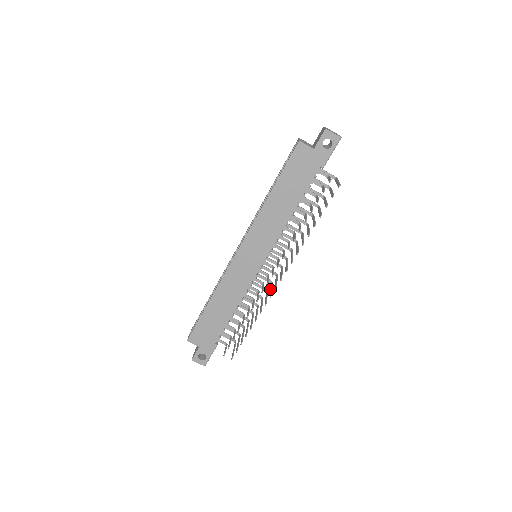
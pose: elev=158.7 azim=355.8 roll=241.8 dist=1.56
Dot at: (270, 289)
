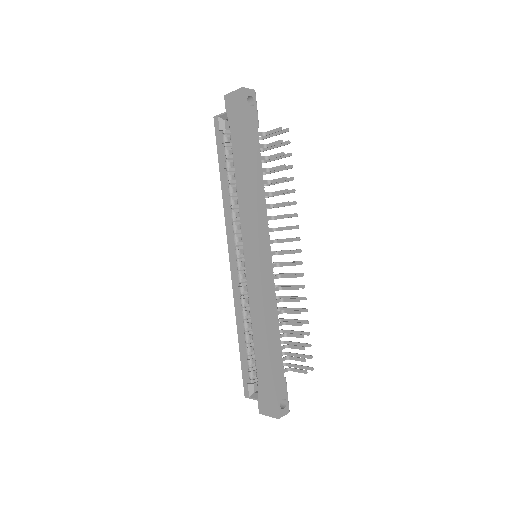
Dot at: occluded
